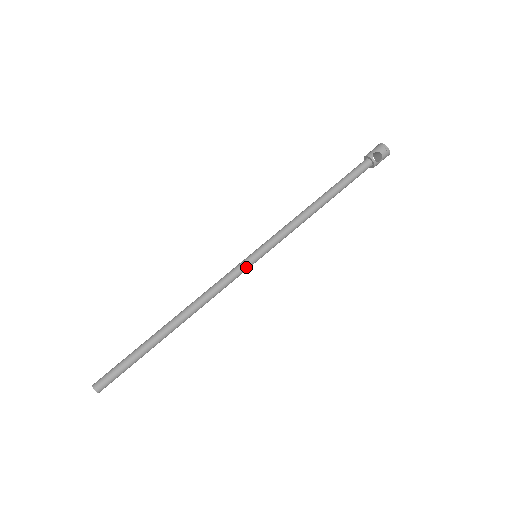
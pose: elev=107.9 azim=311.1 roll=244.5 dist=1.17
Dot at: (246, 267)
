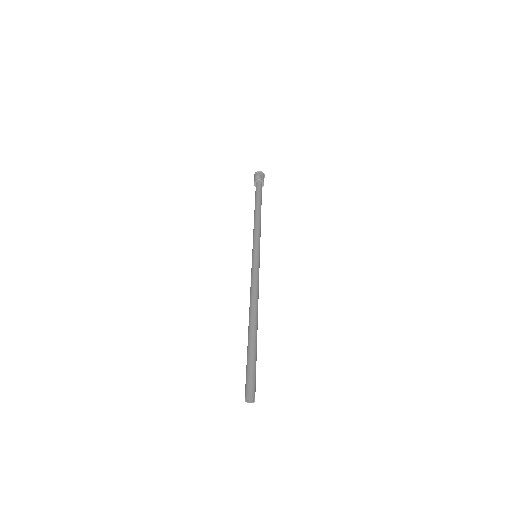
Dot at: (256, 262)
